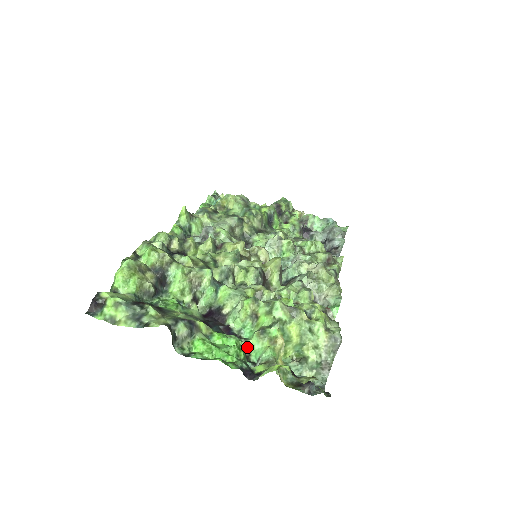
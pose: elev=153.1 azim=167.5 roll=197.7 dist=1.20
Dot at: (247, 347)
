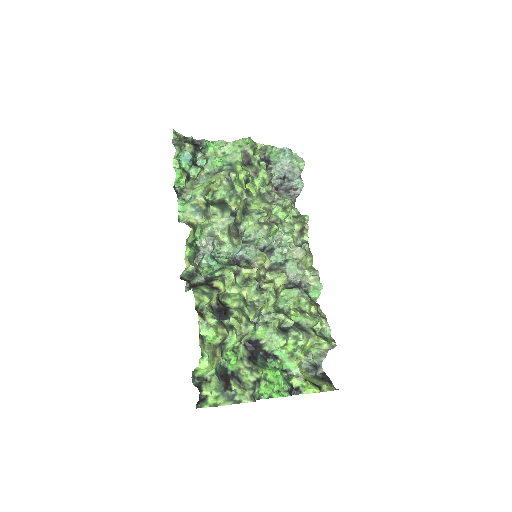
Dot at: (280, 363)
